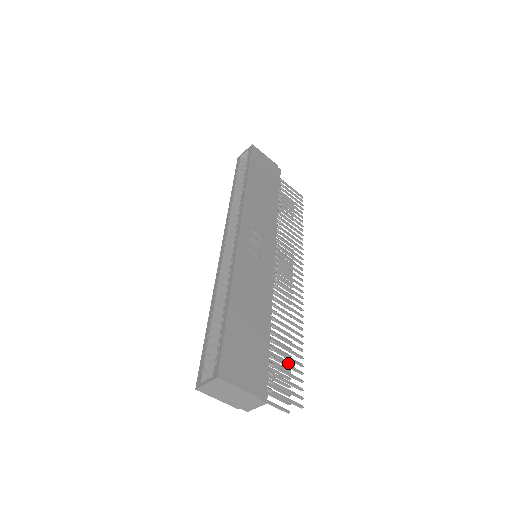
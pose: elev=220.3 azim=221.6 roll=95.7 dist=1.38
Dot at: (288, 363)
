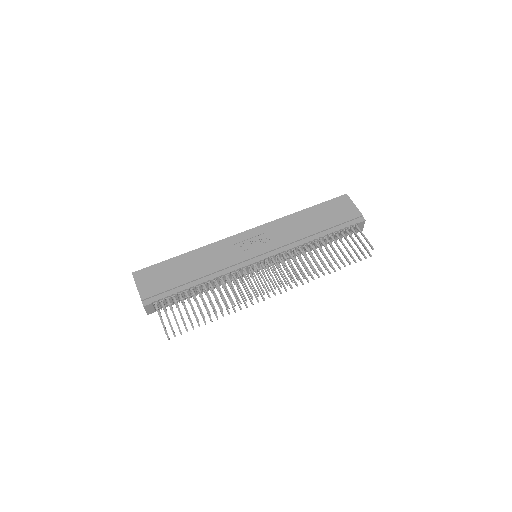
Dot at: (204, 321)
